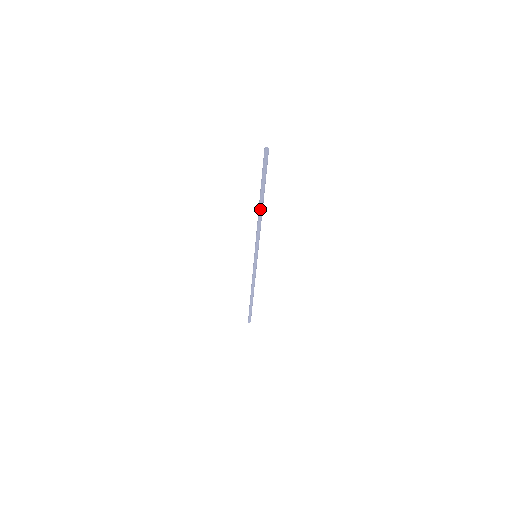
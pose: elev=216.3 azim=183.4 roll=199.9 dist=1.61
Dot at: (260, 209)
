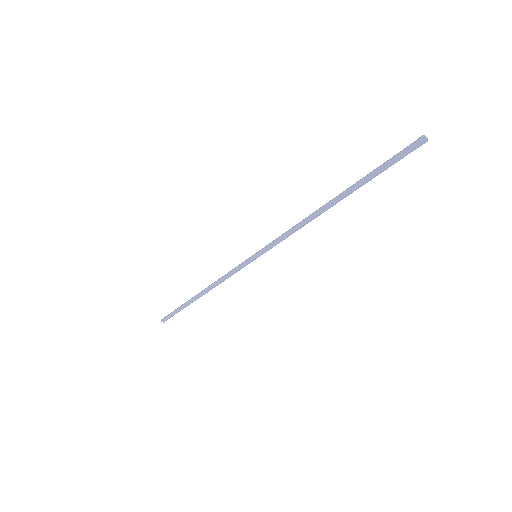
Dot at: (329, 207)
